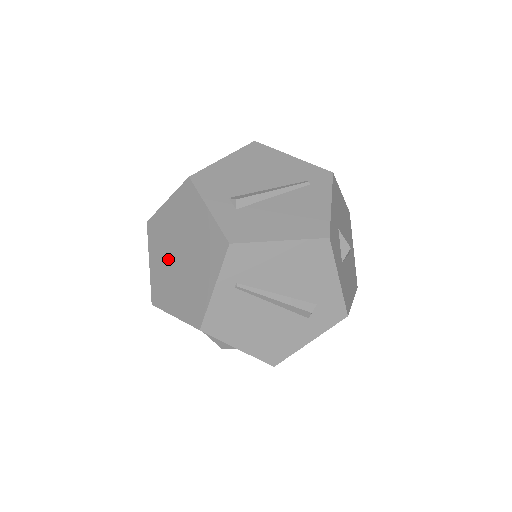
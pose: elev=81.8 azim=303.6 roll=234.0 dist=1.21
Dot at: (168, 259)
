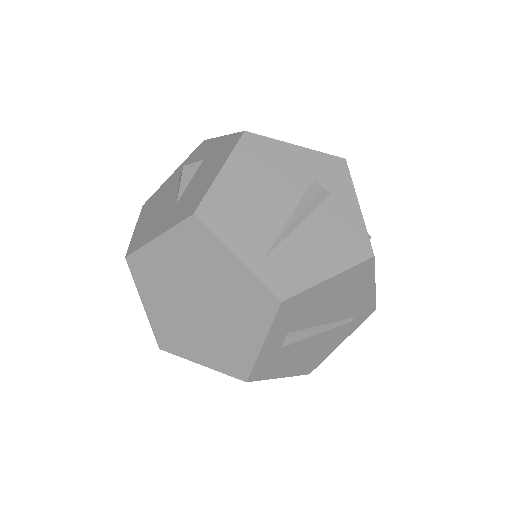
Dot at: (182, 280)
